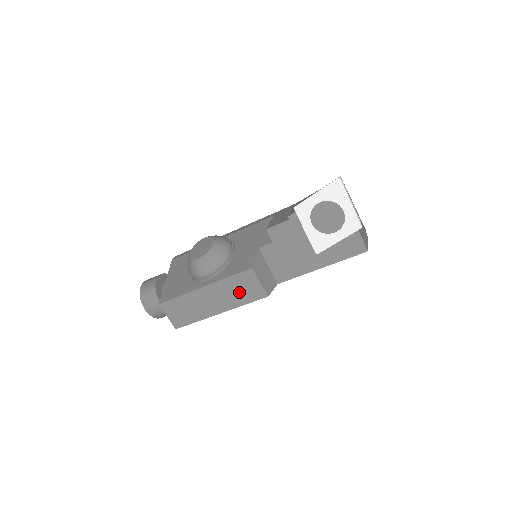
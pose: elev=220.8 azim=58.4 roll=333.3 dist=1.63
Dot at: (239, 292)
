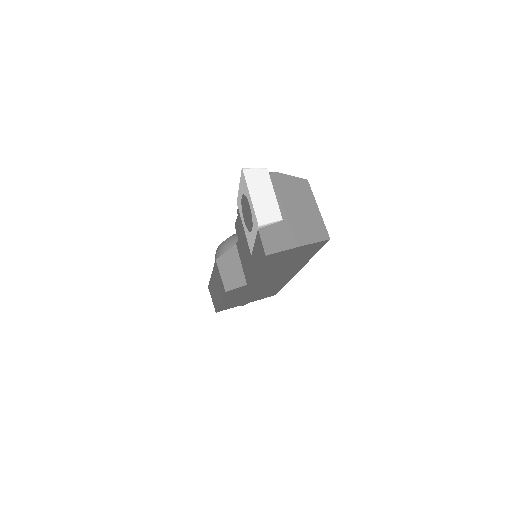
Dot at: (219, 284)
